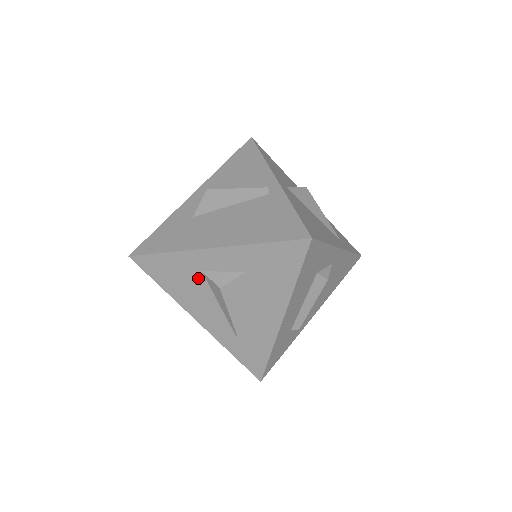
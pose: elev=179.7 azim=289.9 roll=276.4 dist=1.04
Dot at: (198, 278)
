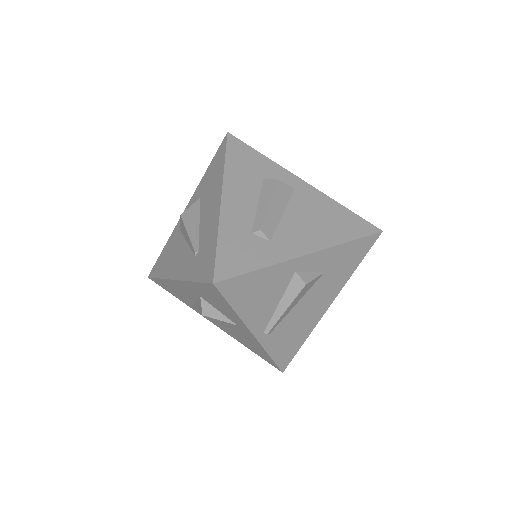
Dot at: (178, 239)
